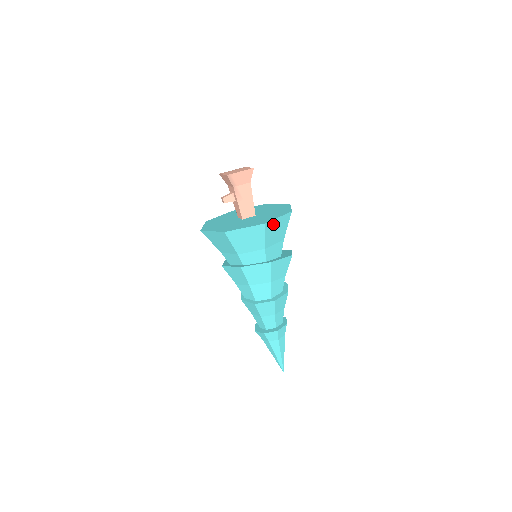
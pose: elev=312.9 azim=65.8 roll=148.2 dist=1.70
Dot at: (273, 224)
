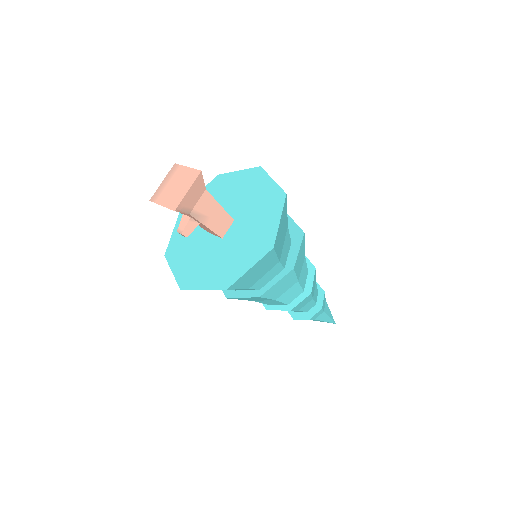
Dot at: (278, 233)
